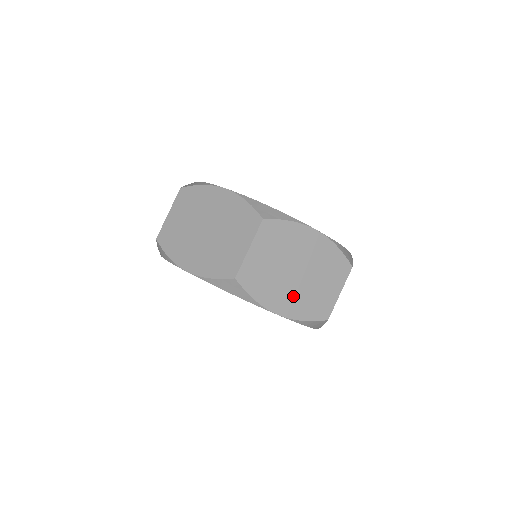
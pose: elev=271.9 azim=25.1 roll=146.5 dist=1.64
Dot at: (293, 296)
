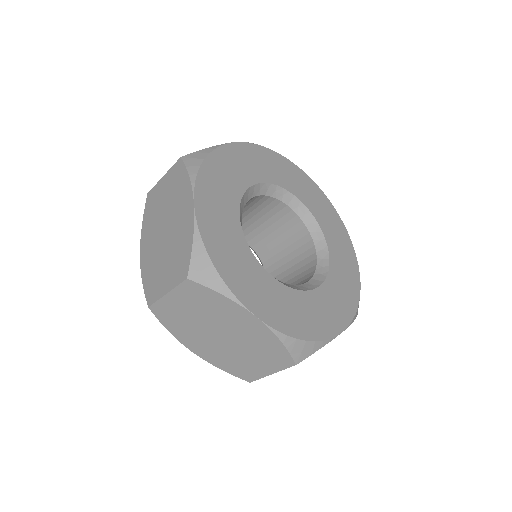
Dot at: occluded
